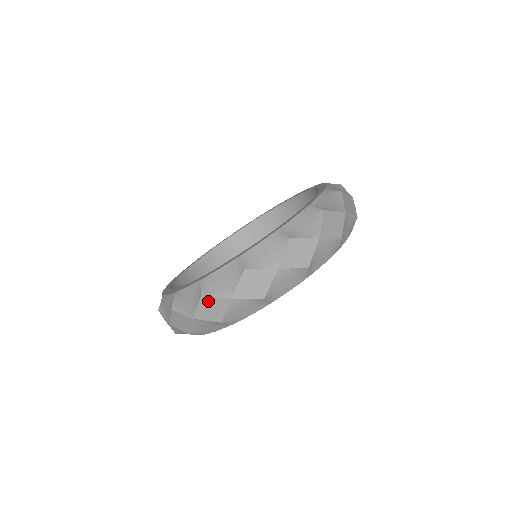
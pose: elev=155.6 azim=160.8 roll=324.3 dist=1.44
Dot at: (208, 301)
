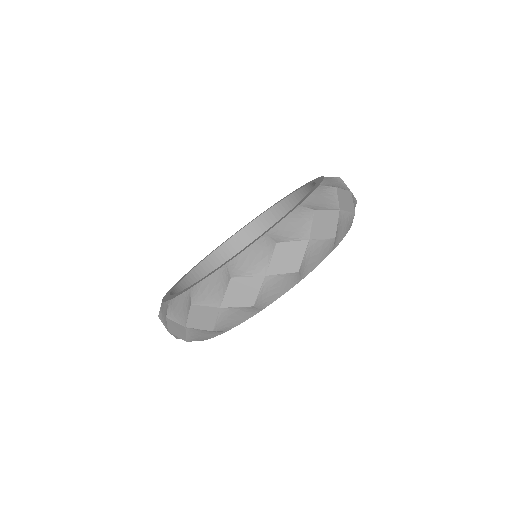
Dot at: (239, 283)
